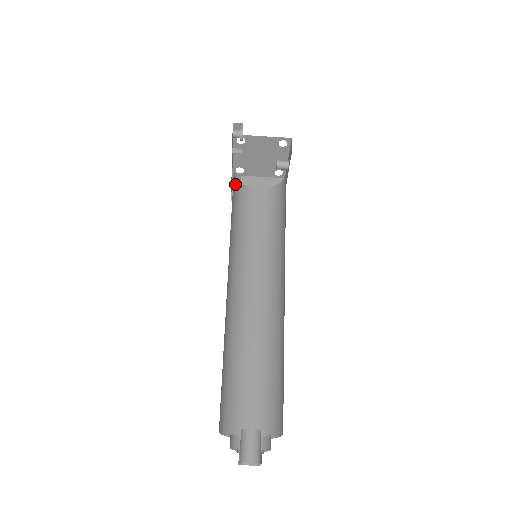
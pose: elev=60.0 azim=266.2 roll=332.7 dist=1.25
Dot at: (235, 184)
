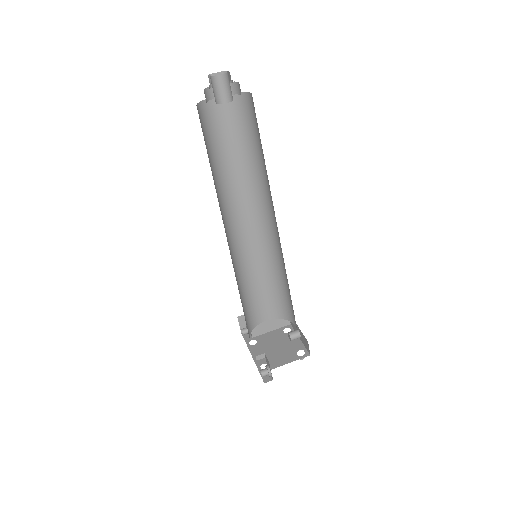
Dot at: occluded
